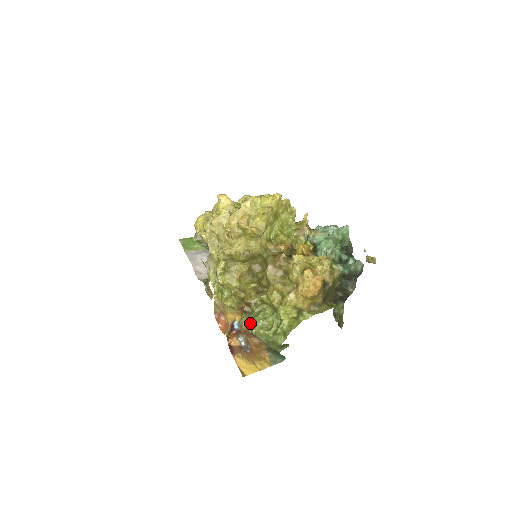
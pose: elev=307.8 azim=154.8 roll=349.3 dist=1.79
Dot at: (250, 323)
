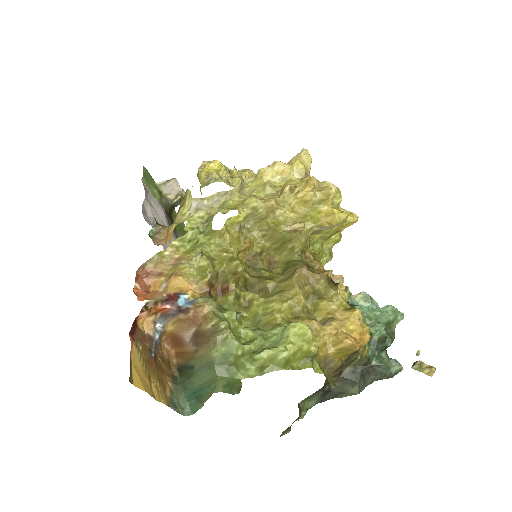
Dot at: (219, 311)
